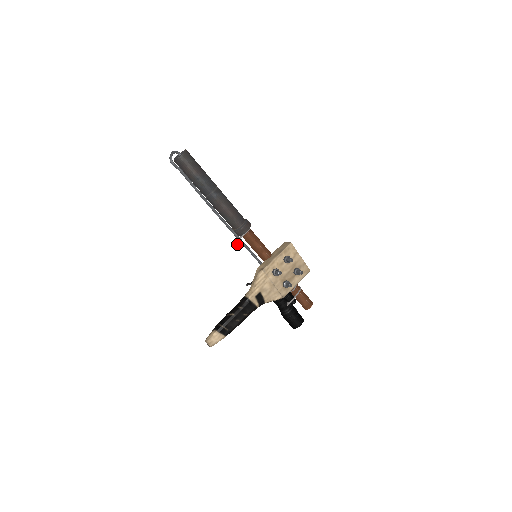
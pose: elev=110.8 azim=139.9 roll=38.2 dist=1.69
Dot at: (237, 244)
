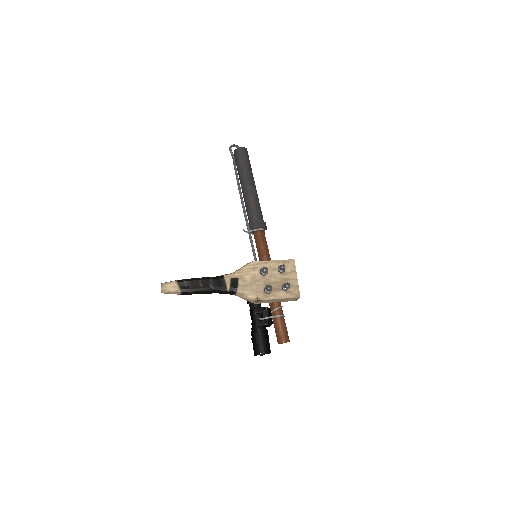
Dot at: (244, 230)
